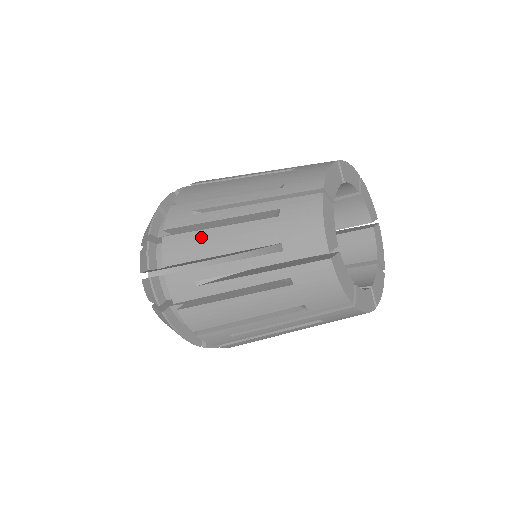
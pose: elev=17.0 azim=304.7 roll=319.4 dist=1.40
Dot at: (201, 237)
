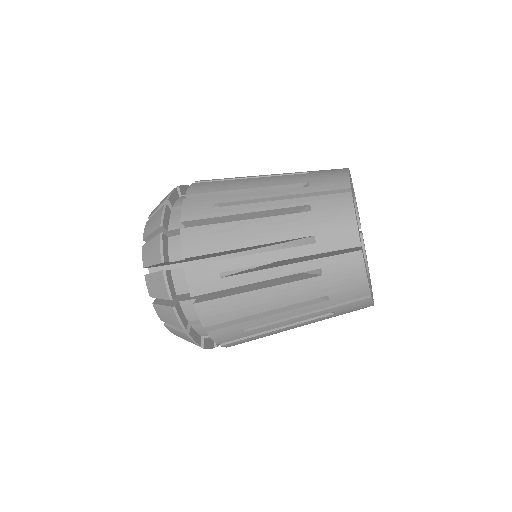
Dot at: (241, 300)
